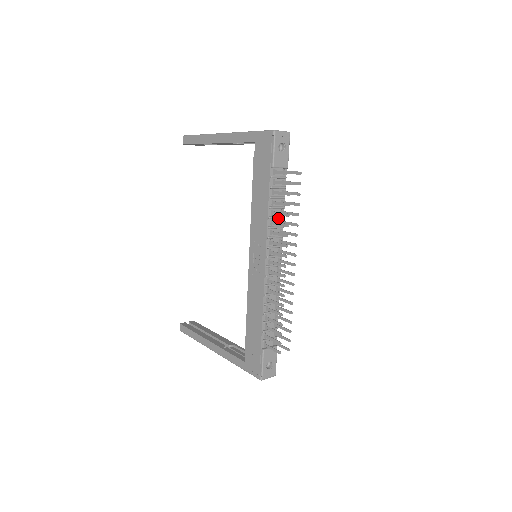
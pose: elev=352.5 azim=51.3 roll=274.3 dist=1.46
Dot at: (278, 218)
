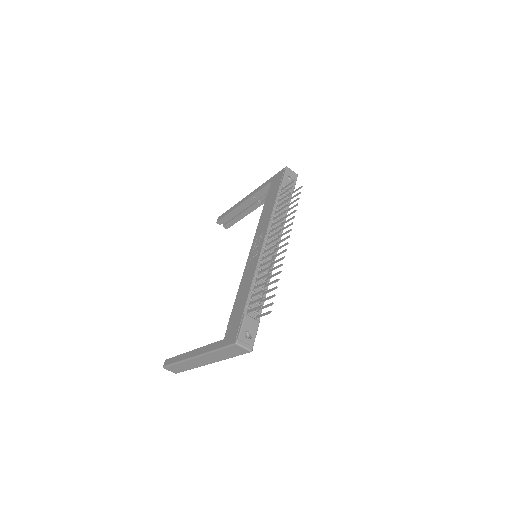
Dot at: occluded
